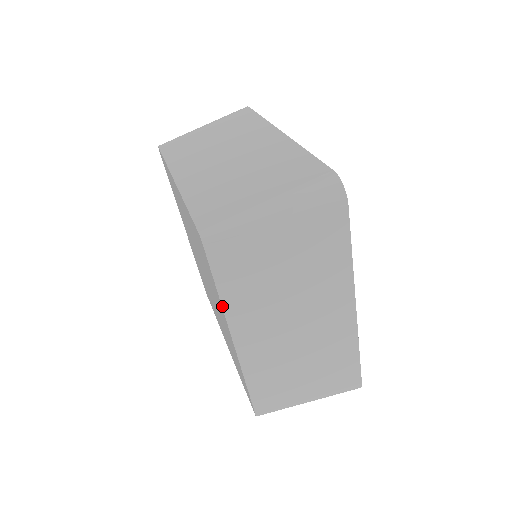
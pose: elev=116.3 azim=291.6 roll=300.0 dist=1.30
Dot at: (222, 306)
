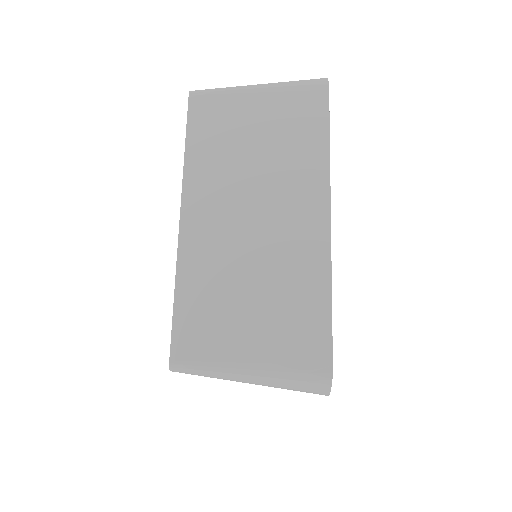
Dot at: occluded
